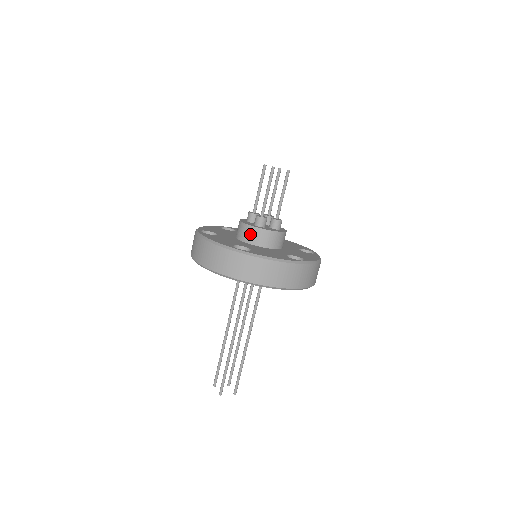
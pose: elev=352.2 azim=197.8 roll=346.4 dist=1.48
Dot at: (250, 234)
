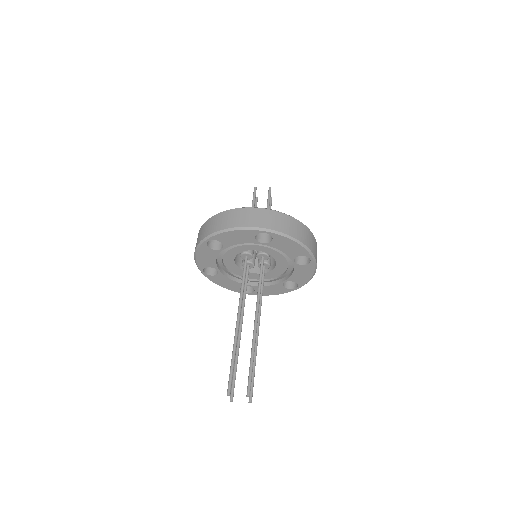
Dot at: occluded
